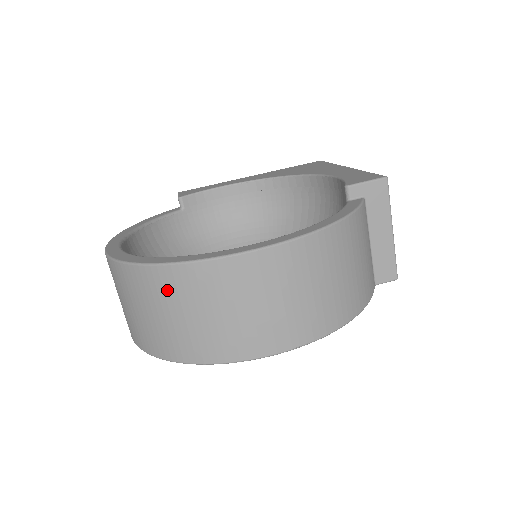
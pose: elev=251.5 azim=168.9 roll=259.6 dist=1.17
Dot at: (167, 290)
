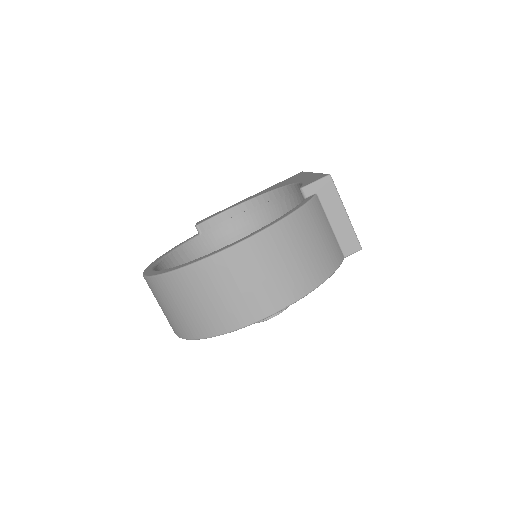
Dot at: (181, 288)
